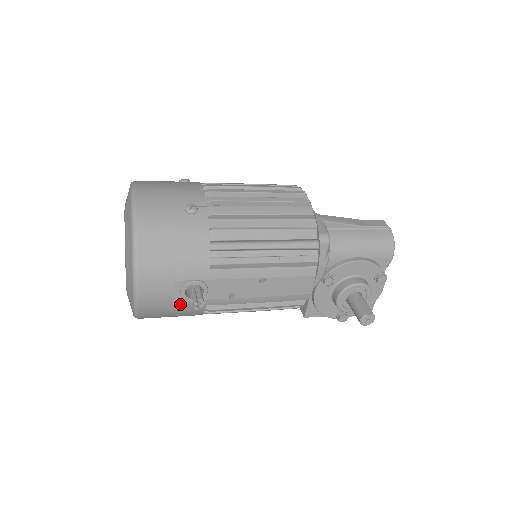
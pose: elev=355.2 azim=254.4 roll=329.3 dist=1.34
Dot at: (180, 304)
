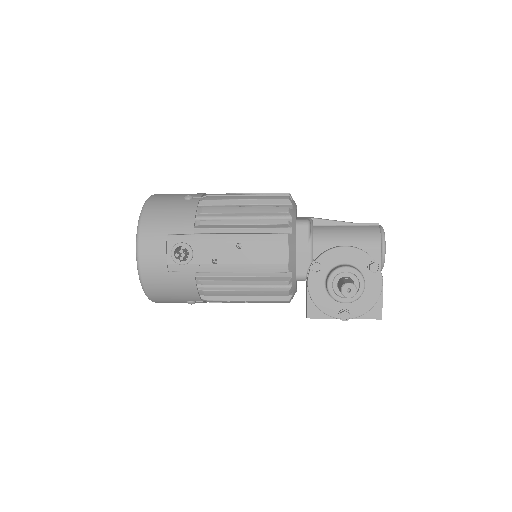
Dot at: (173, 269)
